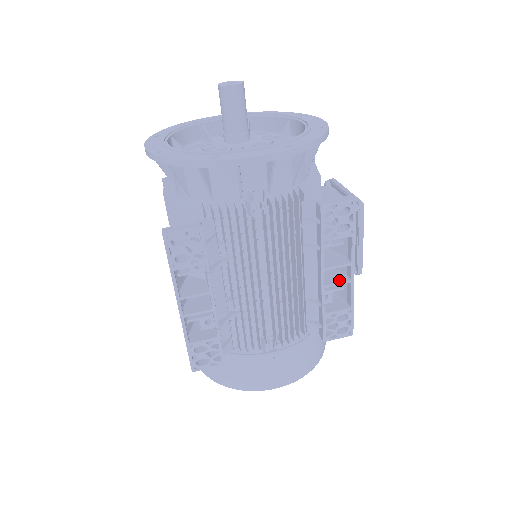
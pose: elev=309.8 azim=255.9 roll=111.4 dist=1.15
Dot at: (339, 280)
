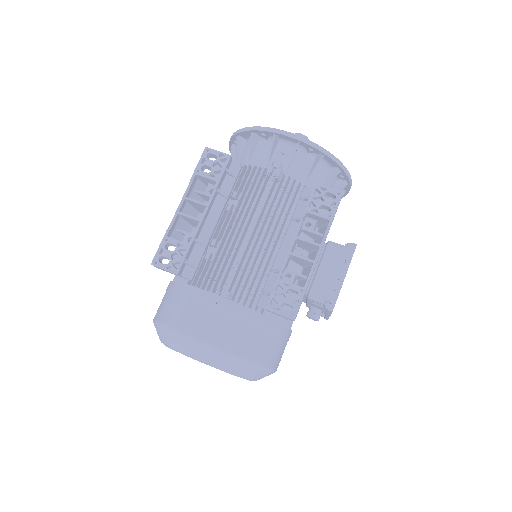
Dot at: (305, 258)
